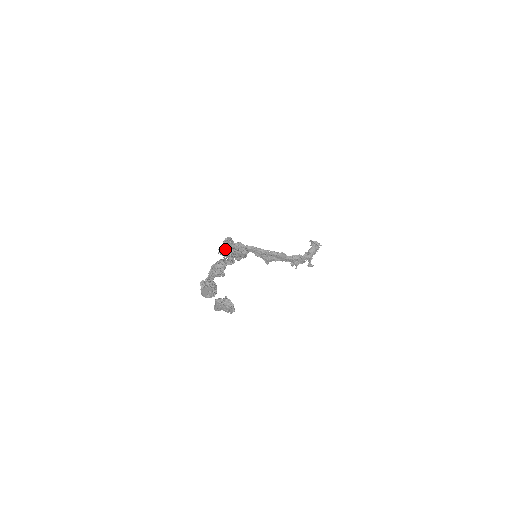
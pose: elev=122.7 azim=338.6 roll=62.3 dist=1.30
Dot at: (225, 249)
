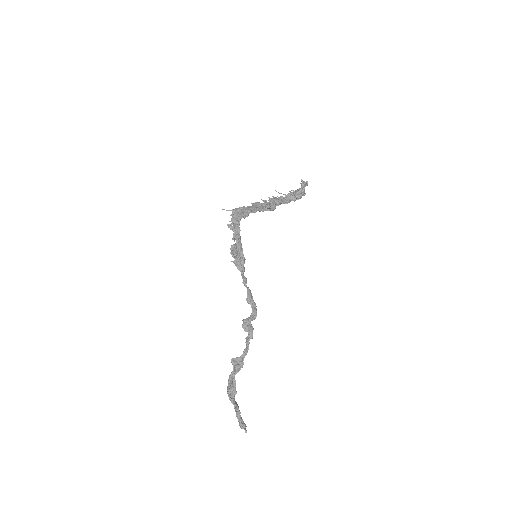
Dot at: (236, 260)
